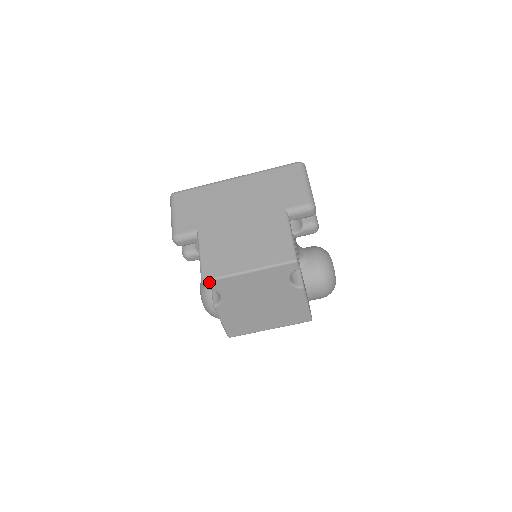
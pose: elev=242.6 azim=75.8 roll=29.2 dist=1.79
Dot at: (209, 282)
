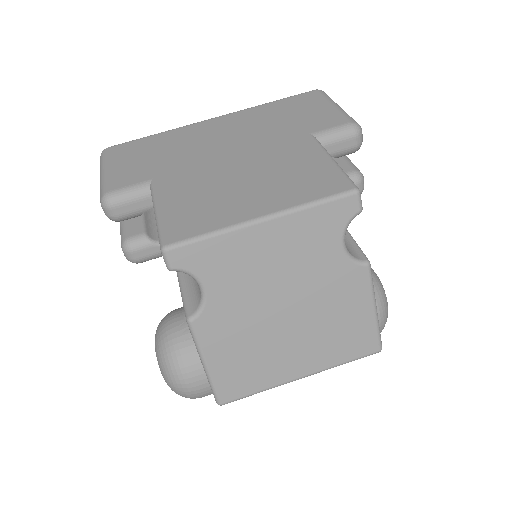
Dot at: (178, 249)
